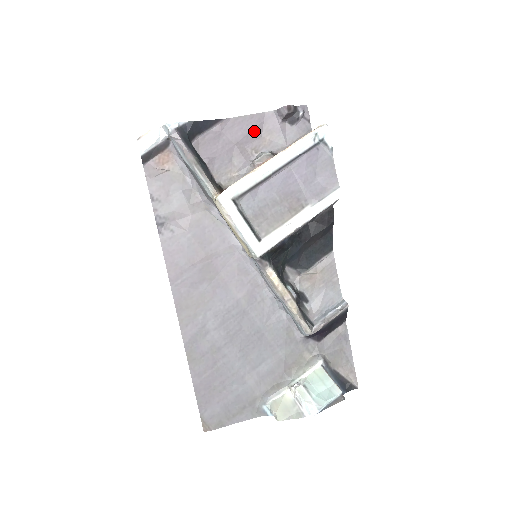
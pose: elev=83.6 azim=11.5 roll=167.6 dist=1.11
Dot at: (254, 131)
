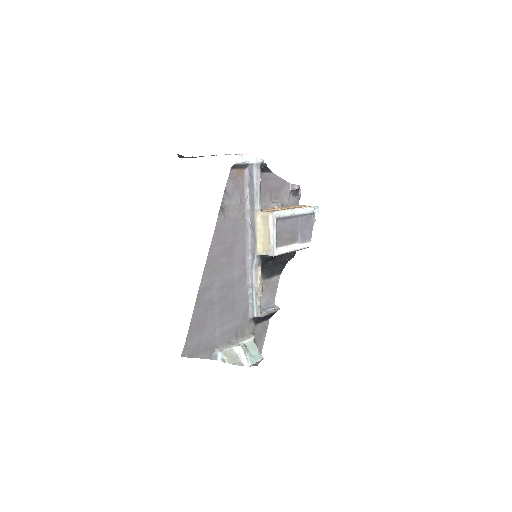
Dot at: (279, 188)
